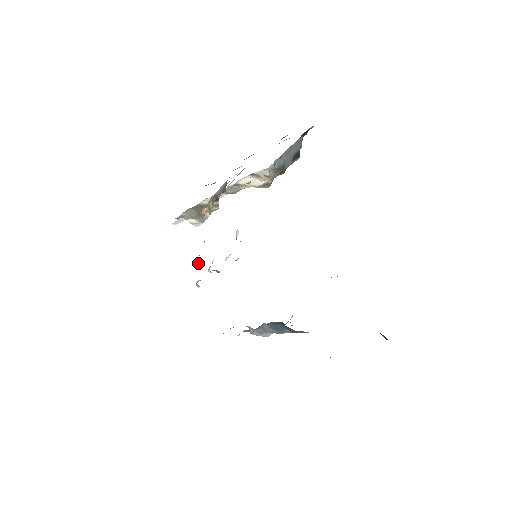
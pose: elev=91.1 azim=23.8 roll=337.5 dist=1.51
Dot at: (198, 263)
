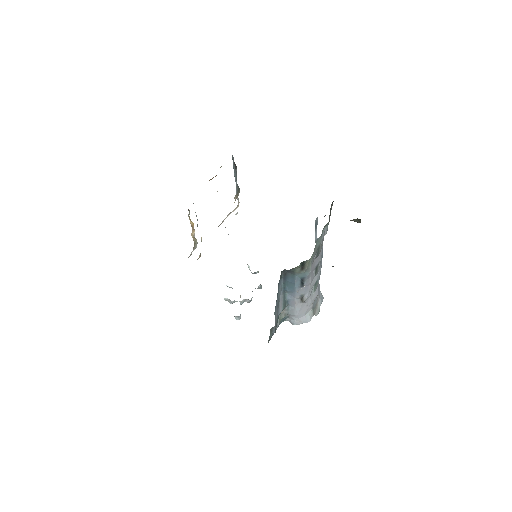
Dot at: (227, 300)
